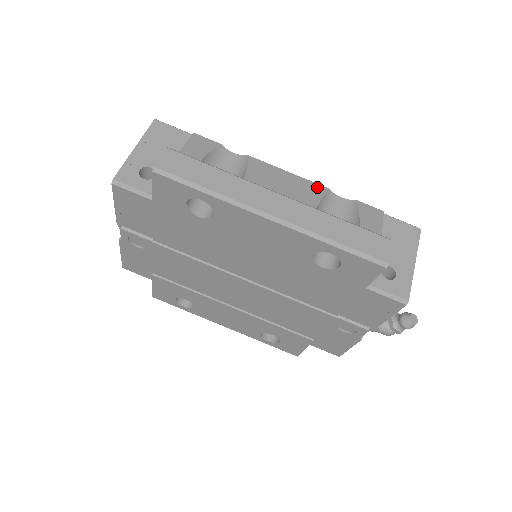
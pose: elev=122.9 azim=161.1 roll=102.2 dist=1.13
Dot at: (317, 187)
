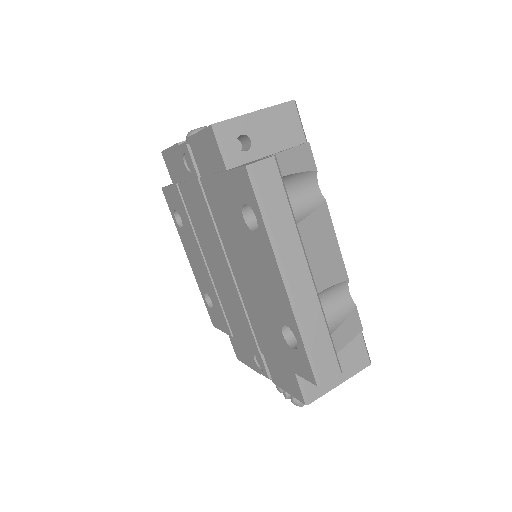
Dot at: (343, 271)
